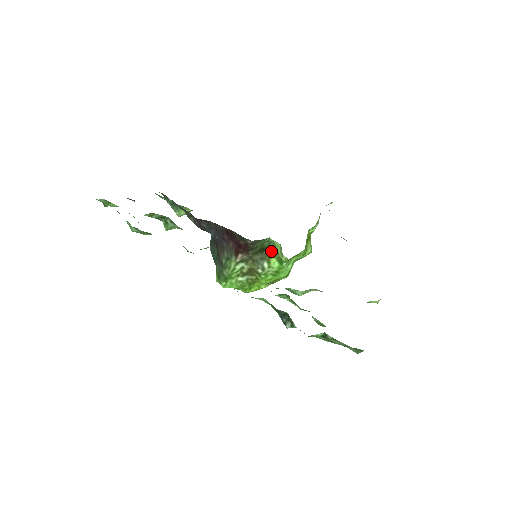
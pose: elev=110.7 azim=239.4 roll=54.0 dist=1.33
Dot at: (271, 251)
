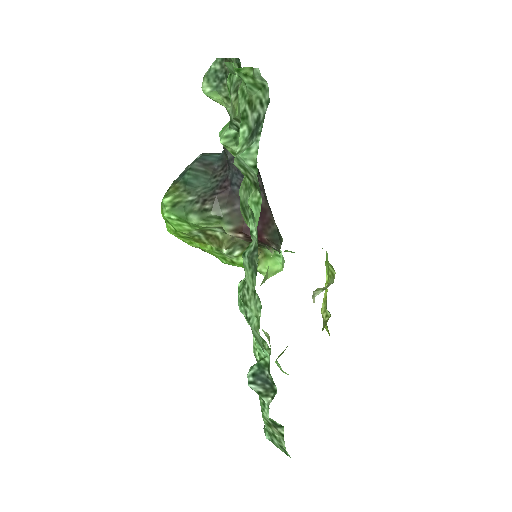
Dot at: (259, 251)
